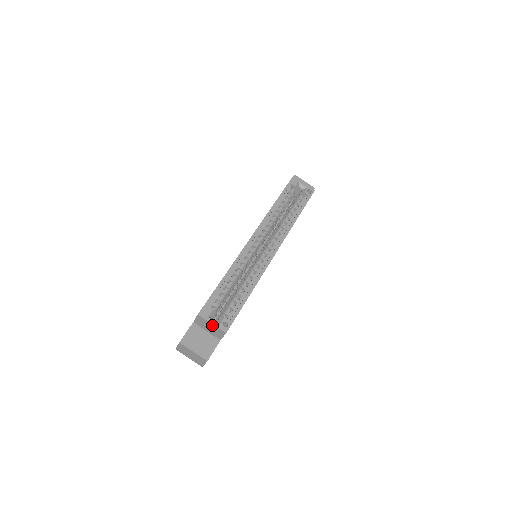
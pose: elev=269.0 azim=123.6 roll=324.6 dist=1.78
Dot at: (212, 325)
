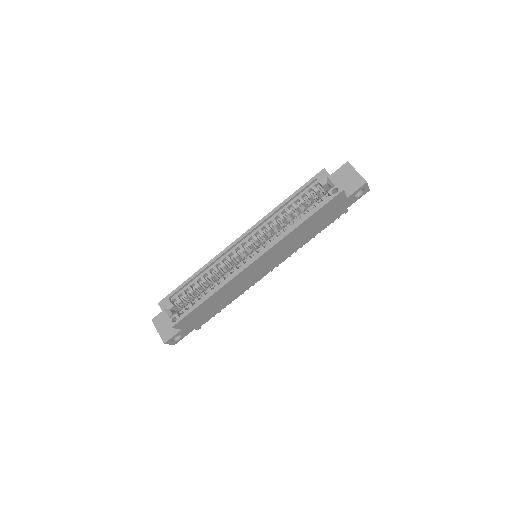
Dot at: (166, 316)
